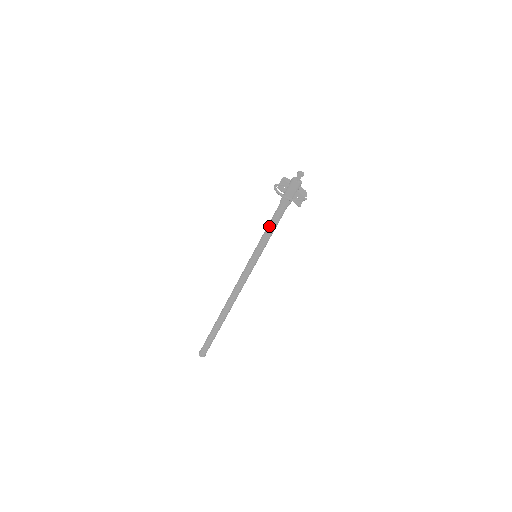
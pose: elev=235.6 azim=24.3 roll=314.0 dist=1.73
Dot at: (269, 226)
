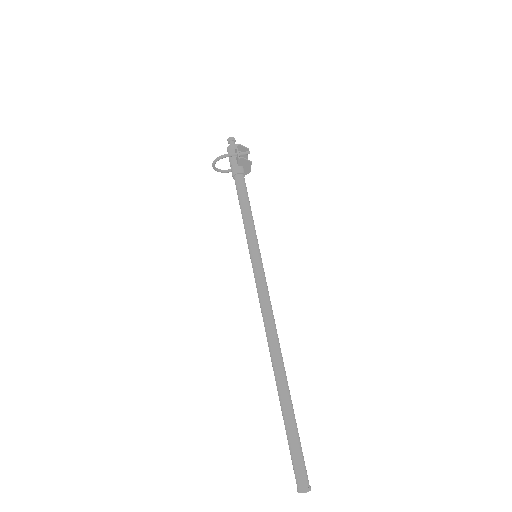
Dot at: occluded
